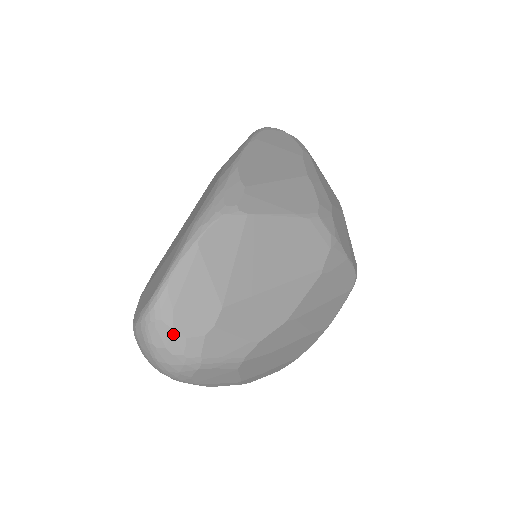
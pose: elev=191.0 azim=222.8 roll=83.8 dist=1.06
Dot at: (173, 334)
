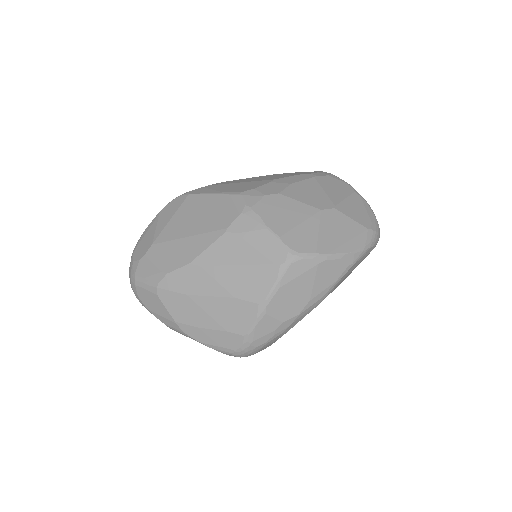
Dot at: (132, 260)
